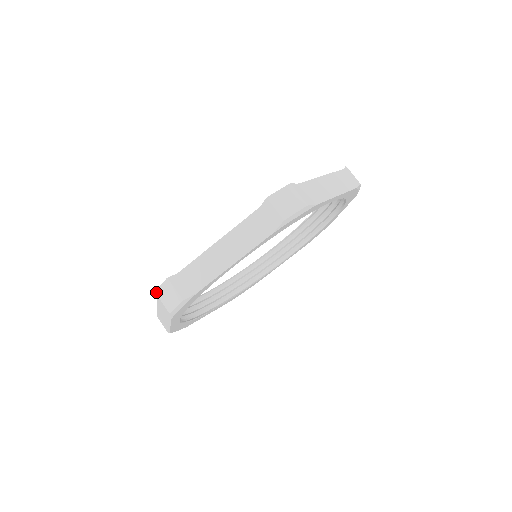
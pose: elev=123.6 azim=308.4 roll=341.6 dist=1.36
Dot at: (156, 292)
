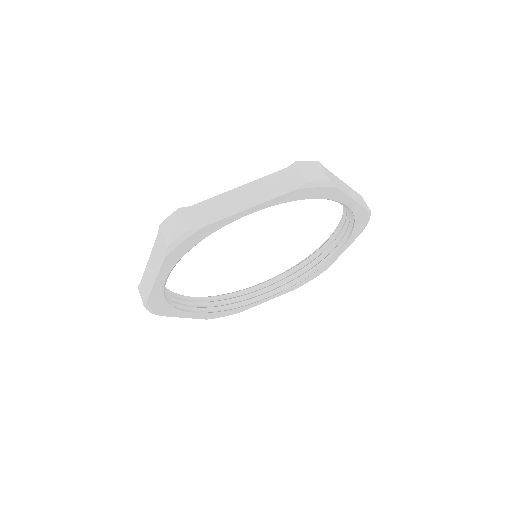
Dot at: (161, 224)
